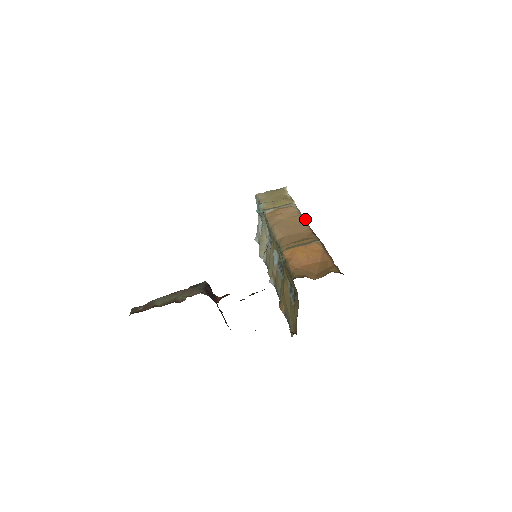
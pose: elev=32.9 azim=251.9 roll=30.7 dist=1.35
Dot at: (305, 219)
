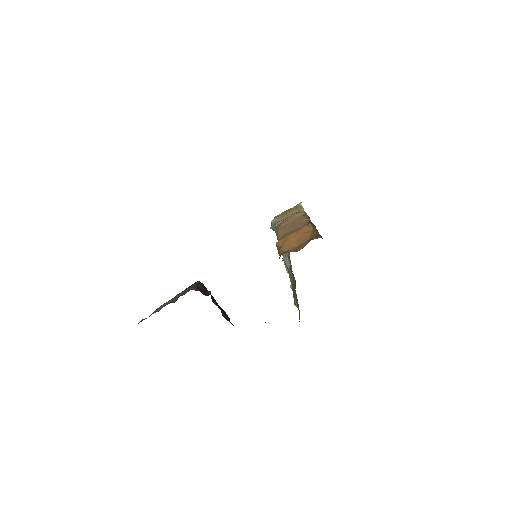
Dot at: (307, 216)
